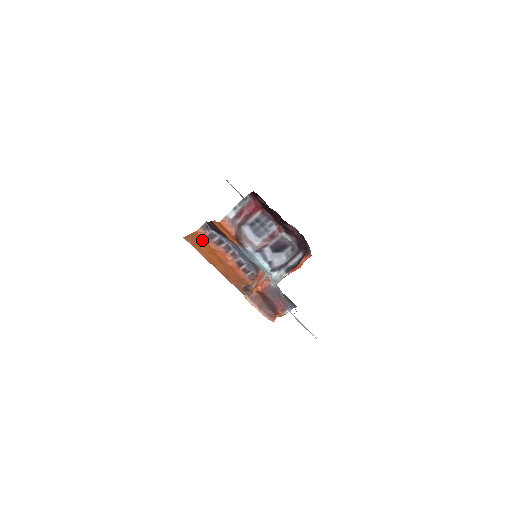
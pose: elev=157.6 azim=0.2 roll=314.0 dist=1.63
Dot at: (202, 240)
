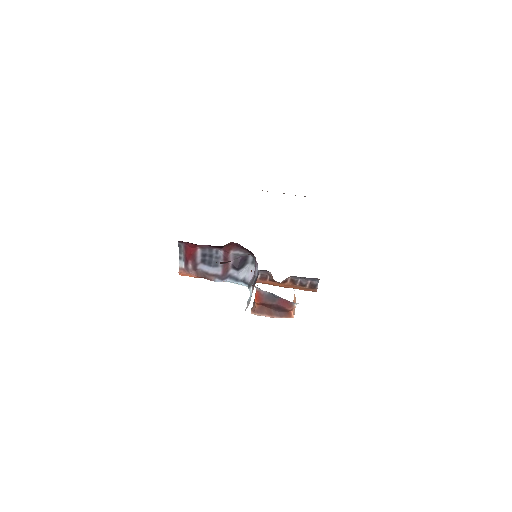
Dot at: occluded
